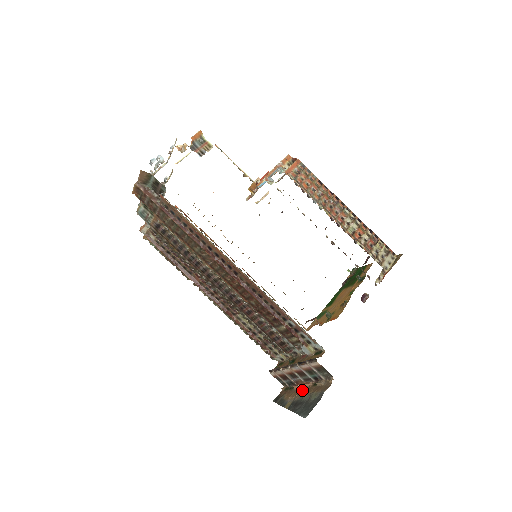
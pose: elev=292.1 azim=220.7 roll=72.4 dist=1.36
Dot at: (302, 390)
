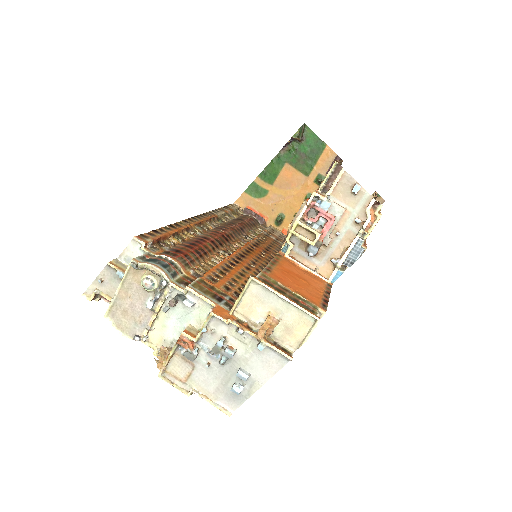
Dot at: occluded
